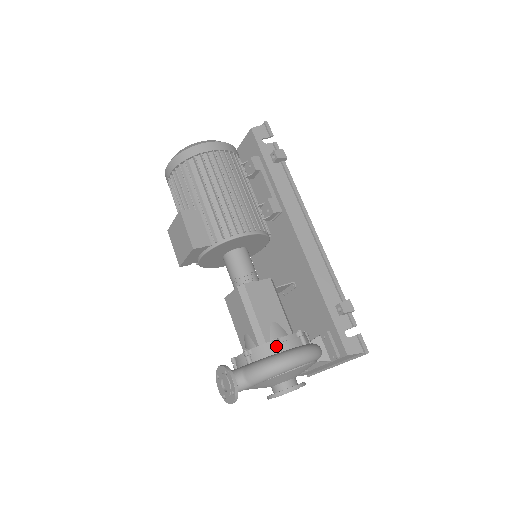
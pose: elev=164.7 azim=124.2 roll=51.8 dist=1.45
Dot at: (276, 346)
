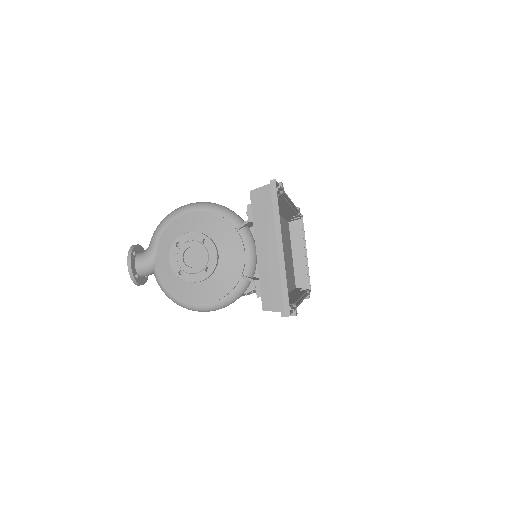
Dot at: occluded
